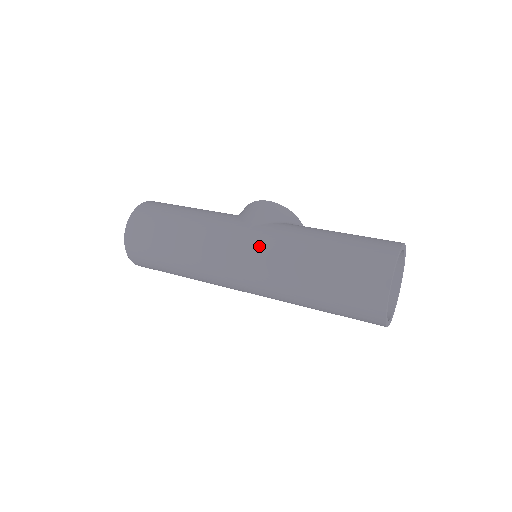
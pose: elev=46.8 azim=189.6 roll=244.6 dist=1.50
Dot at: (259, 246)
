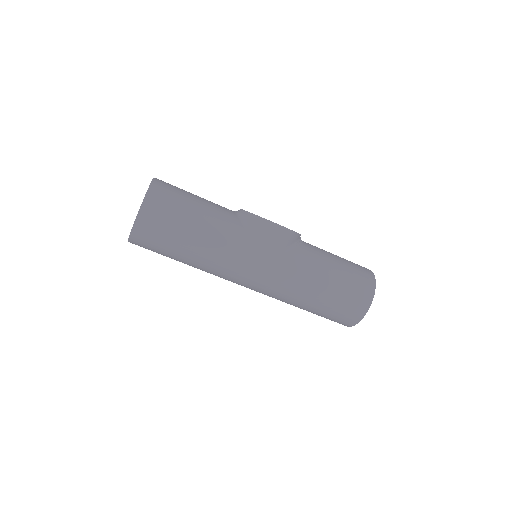
Dot at: (270, 281)
